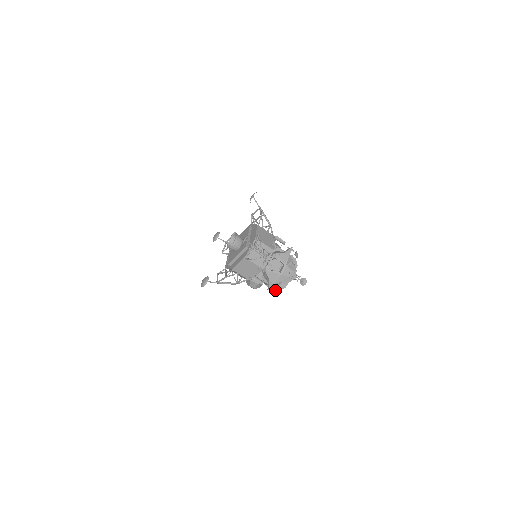
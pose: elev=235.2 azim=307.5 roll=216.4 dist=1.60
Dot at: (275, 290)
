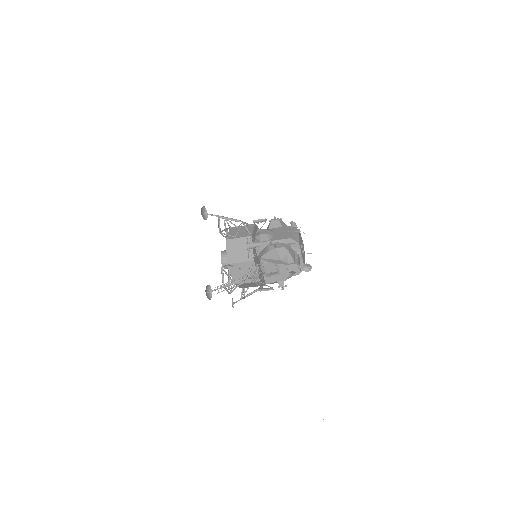
Dot at: occluded
